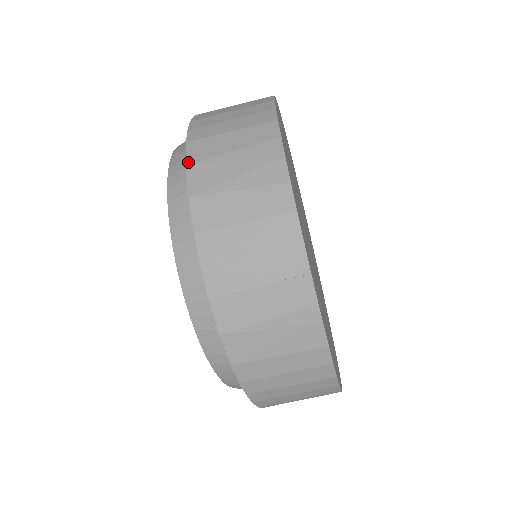
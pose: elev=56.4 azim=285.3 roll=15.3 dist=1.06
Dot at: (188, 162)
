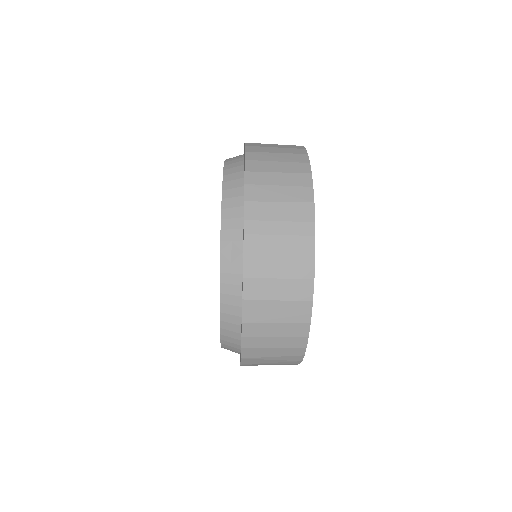
Dot at: (243, 358)
